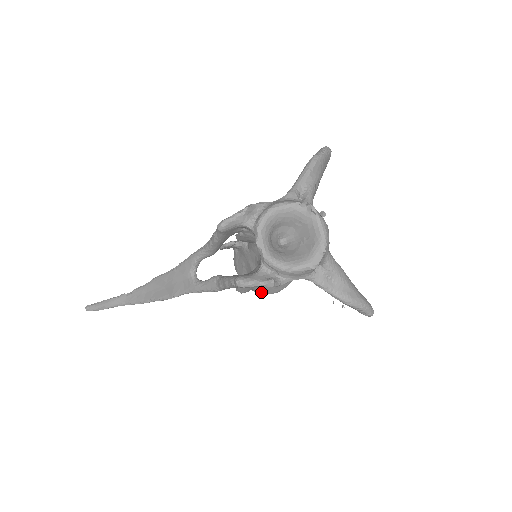
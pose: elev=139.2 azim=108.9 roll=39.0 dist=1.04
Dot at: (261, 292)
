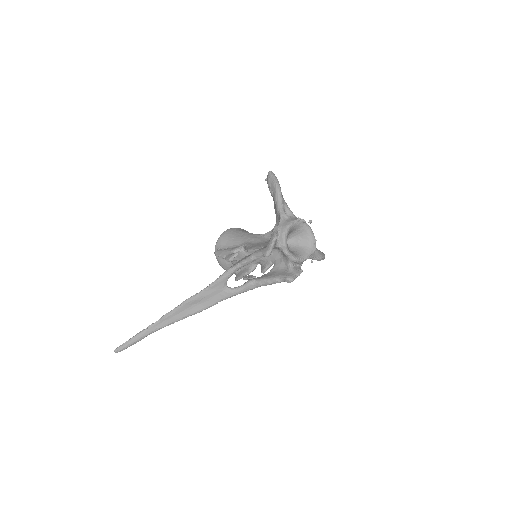
Dot at: occluded
